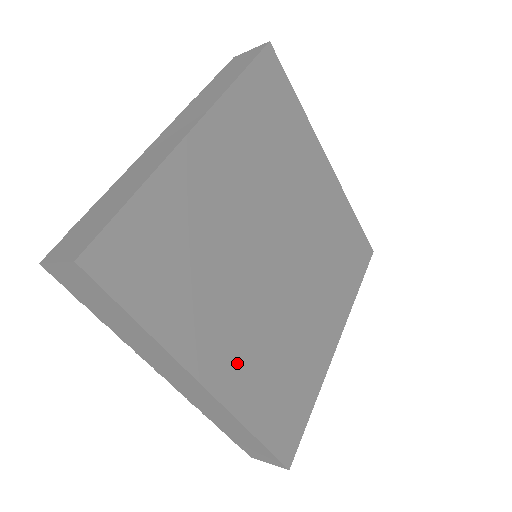
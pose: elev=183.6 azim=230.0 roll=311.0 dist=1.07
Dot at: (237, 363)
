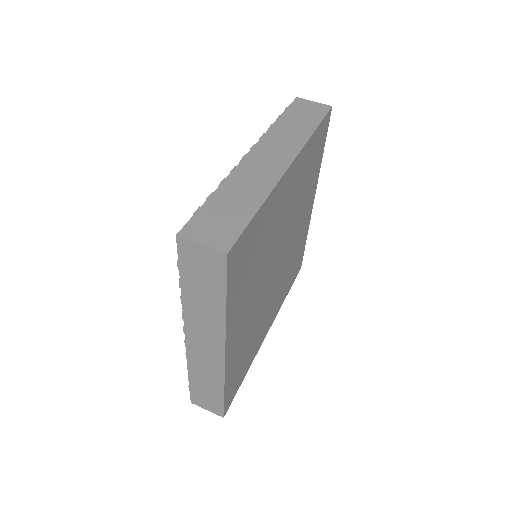
Dot at: (239, 338)
